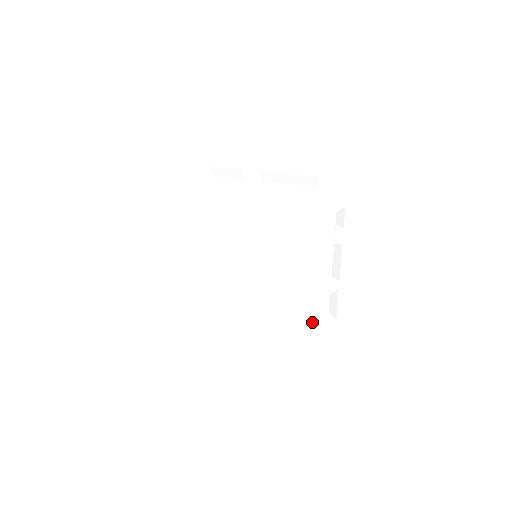
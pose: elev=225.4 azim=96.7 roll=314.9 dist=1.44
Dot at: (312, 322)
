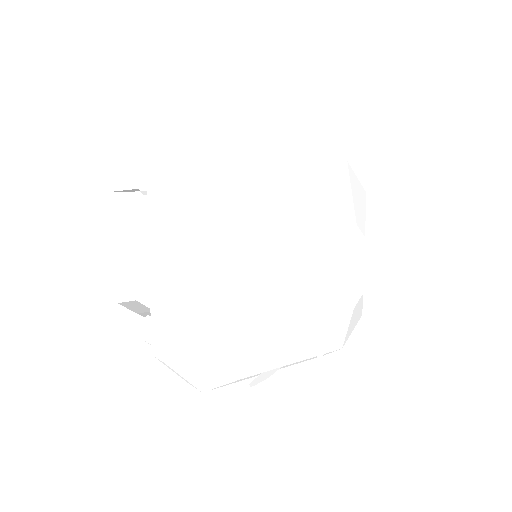
Dot at: (350, 333)
